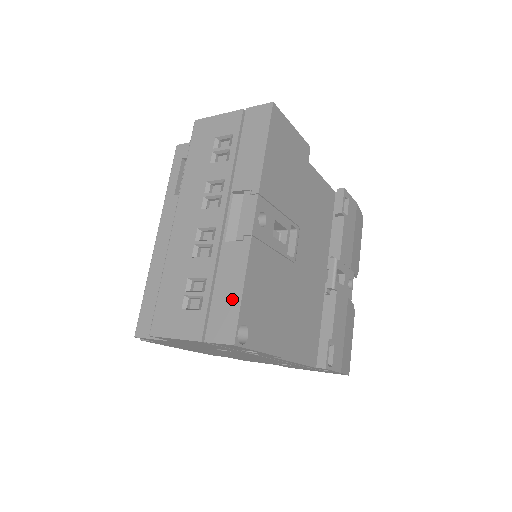
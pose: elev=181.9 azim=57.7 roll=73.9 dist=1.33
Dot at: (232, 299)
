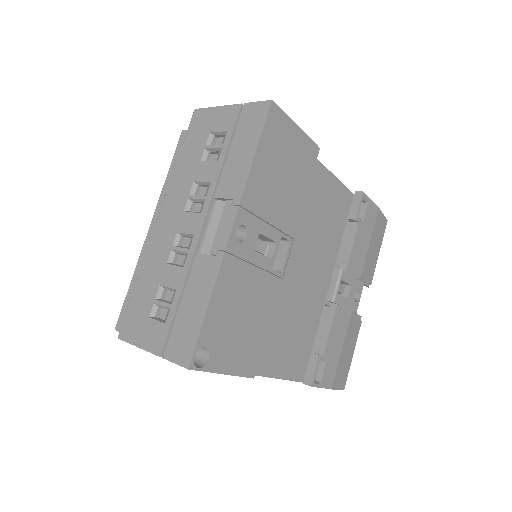
Dot at: (195, 318)
